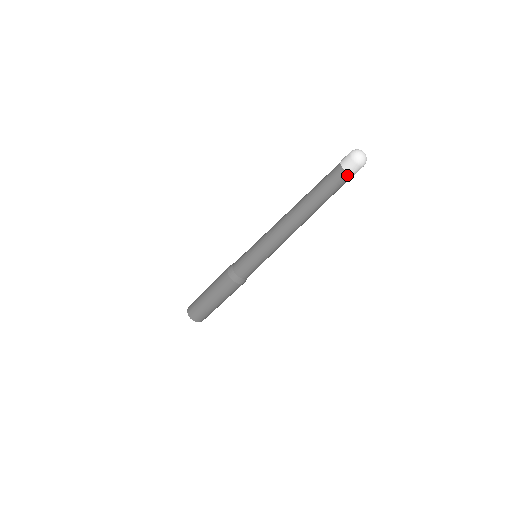
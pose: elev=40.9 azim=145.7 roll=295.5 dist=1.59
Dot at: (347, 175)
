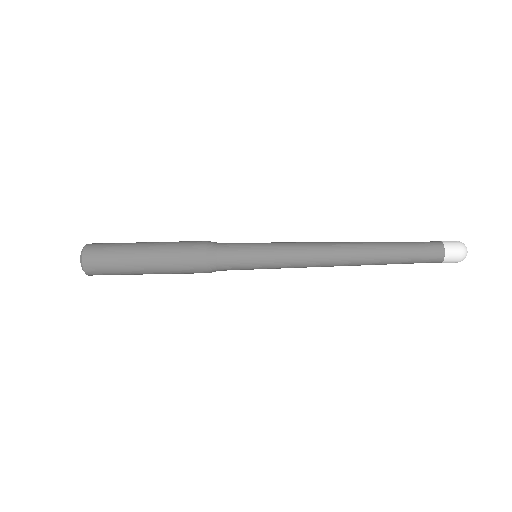
Dot at: (440, 261)
